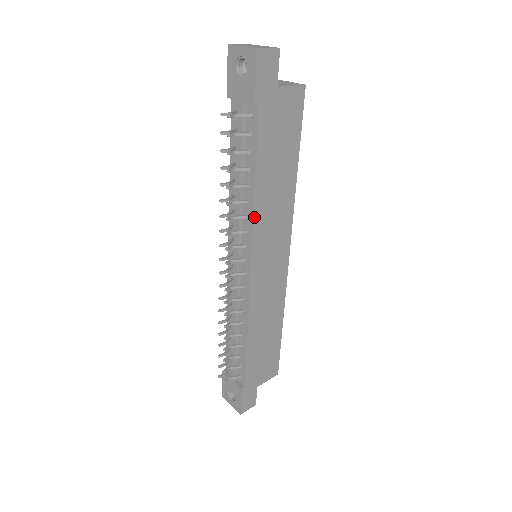
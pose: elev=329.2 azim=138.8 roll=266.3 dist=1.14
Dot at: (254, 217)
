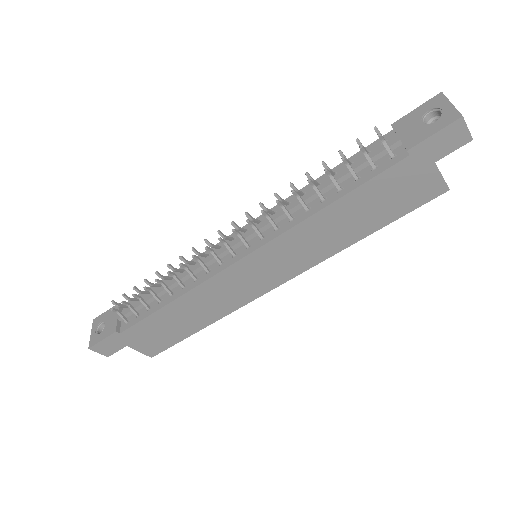
Dot at: (297, 225)
